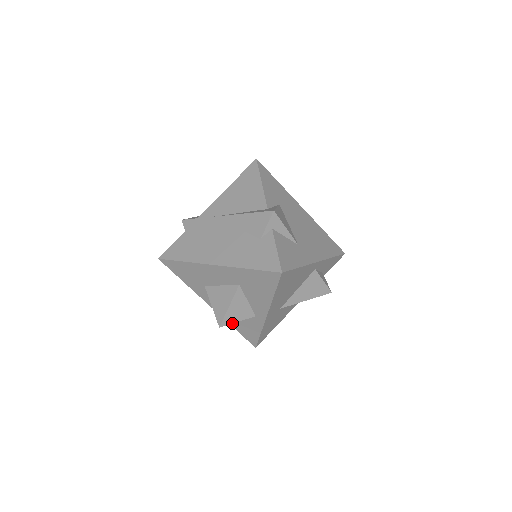
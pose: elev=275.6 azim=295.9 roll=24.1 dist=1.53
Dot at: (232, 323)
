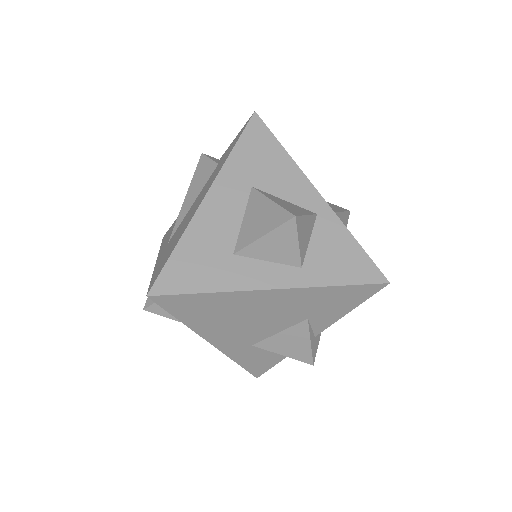
Dot at: (303, 216)
